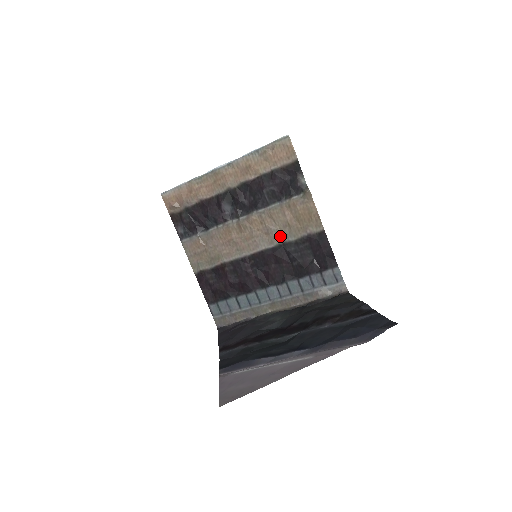
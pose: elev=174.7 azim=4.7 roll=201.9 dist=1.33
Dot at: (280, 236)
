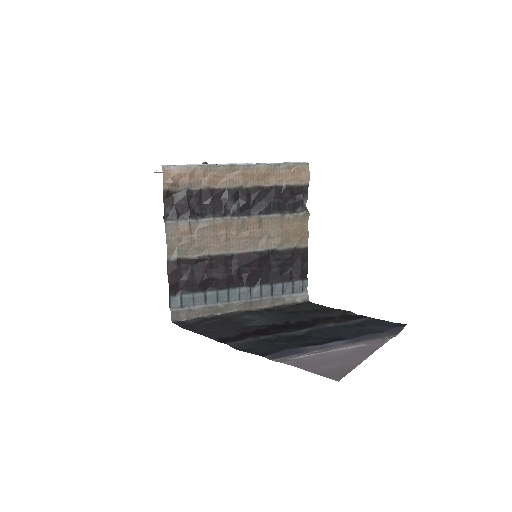
Dot at: (271, 243)
